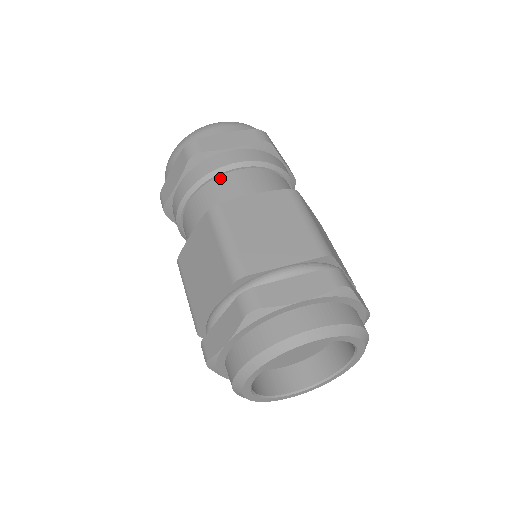
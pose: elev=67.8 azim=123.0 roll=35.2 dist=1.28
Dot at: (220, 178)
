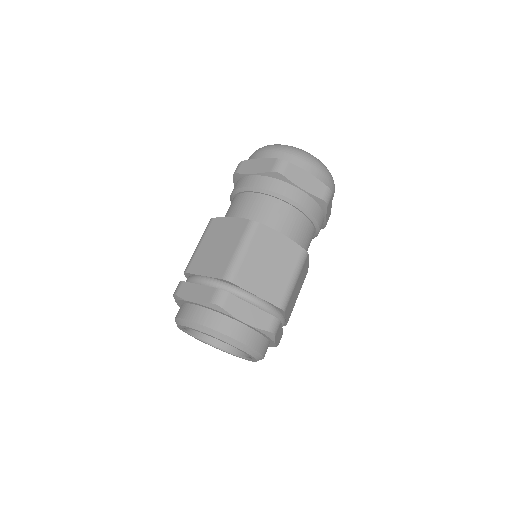
Dot at: (238, 196)
